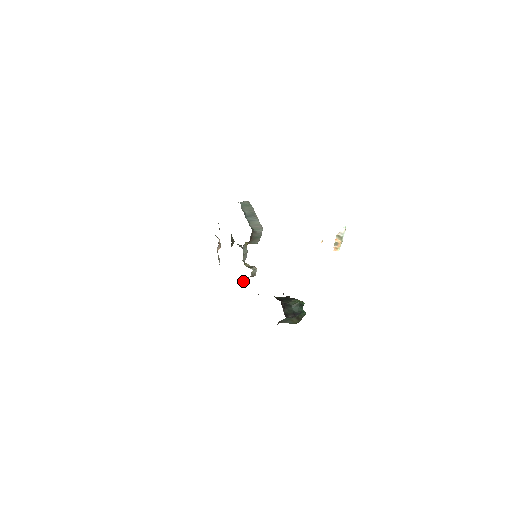
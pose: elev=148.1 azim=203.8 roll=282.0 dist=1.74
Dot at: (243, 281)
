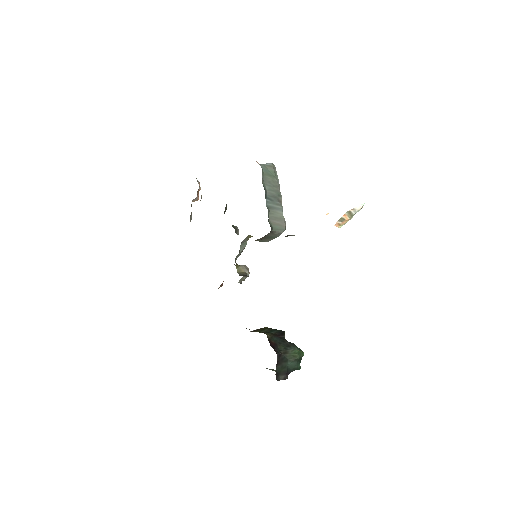
Dot at: occluded
